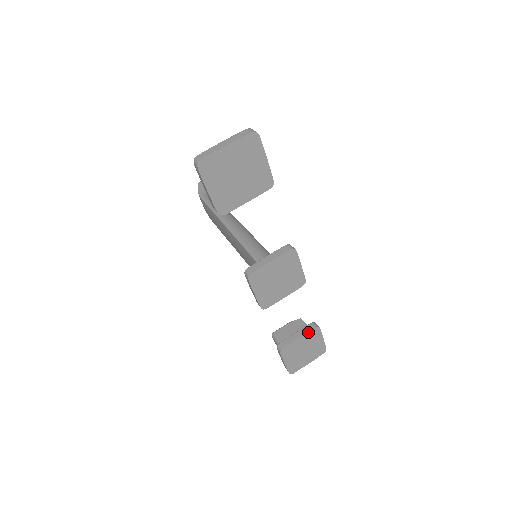
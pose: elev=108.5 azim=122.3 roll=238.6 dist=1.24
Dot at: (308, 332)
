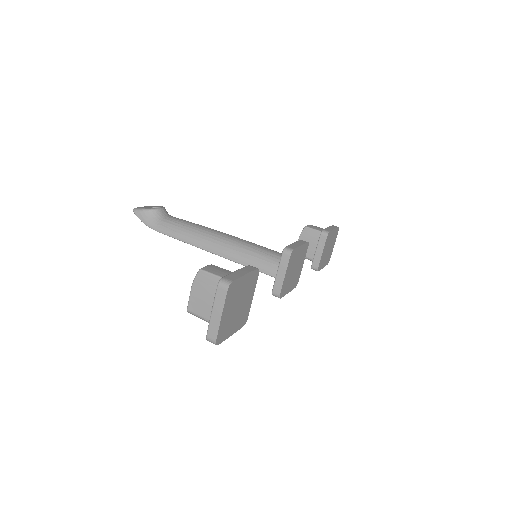
Dot at: (325, 243)
